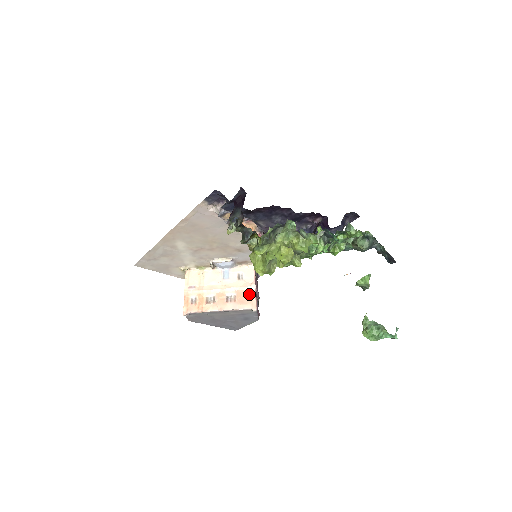
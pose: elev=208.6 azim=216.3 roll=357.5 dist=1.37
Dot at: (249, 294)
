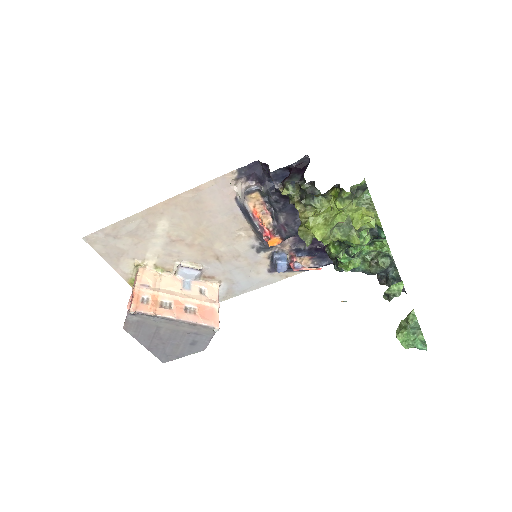
Dot at: (212, 311)
